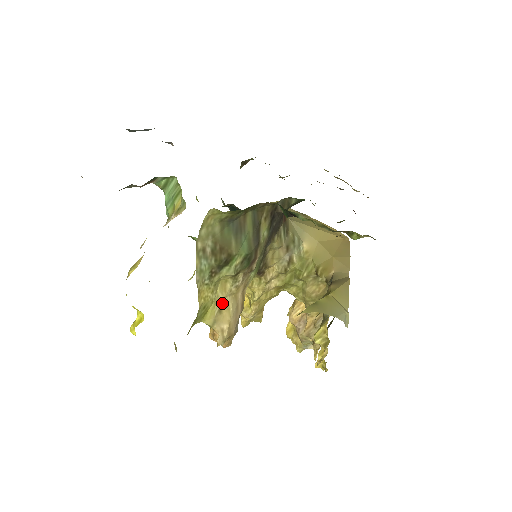
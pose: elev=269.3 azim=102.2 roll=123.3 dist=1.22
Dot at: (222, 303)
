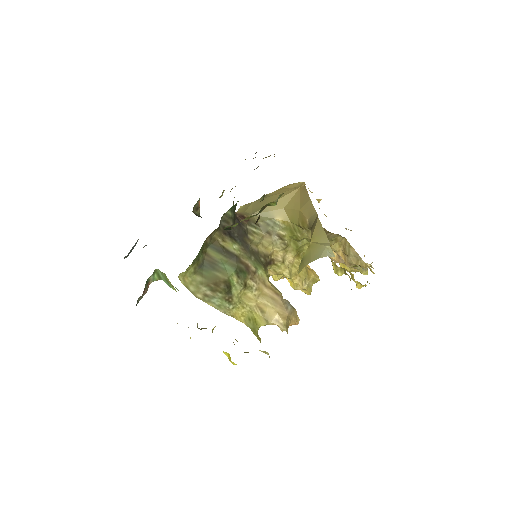
Dot at: (258, 306)
